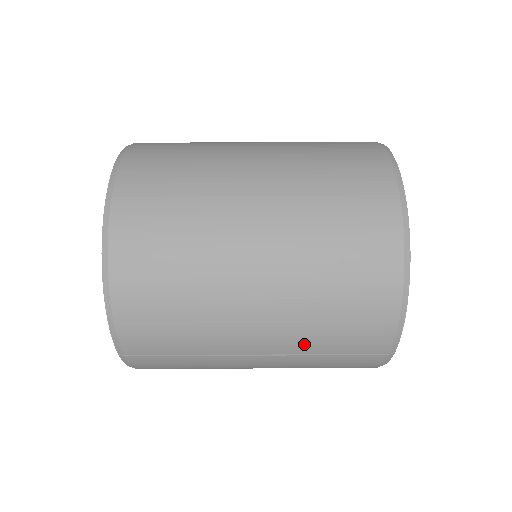
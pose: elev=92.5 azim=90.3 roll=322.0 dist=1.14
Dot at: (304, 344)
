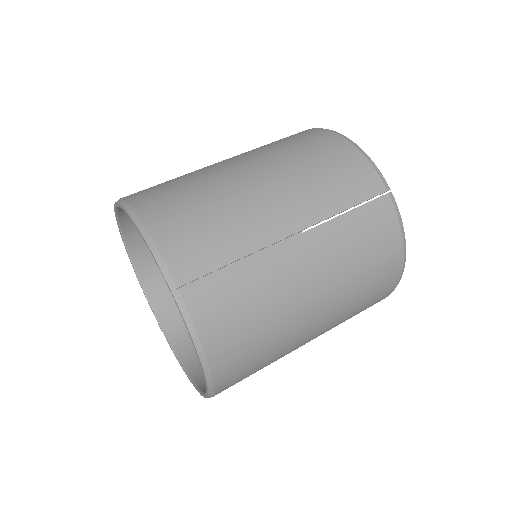
Dot at: (320, 204)
